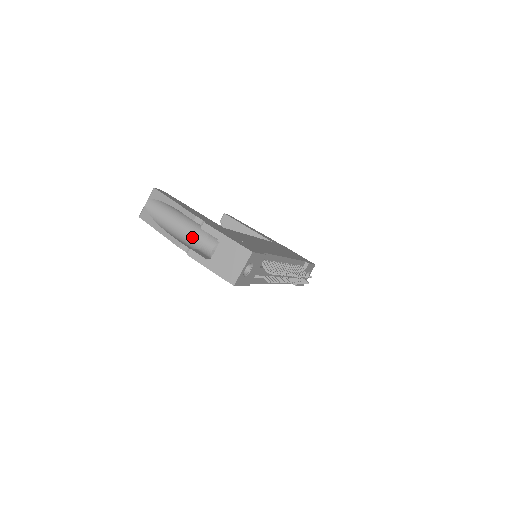
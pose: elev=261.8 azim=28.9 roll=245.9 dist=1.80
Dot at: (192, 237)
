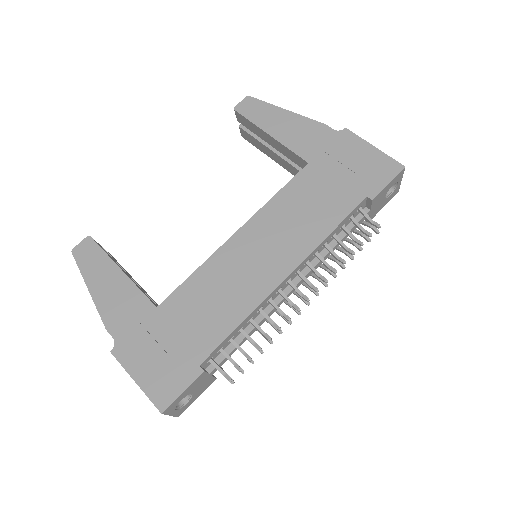
Dot at: occluded
